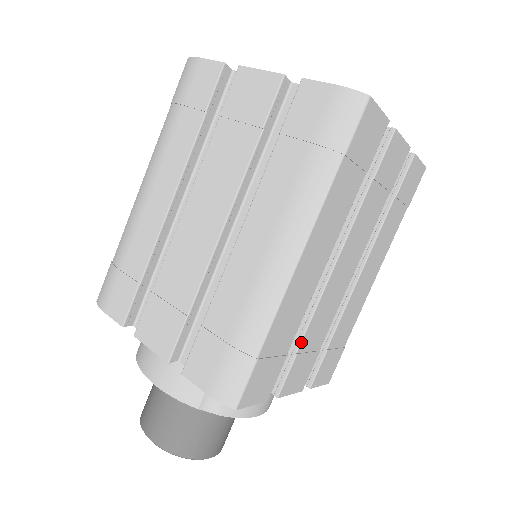
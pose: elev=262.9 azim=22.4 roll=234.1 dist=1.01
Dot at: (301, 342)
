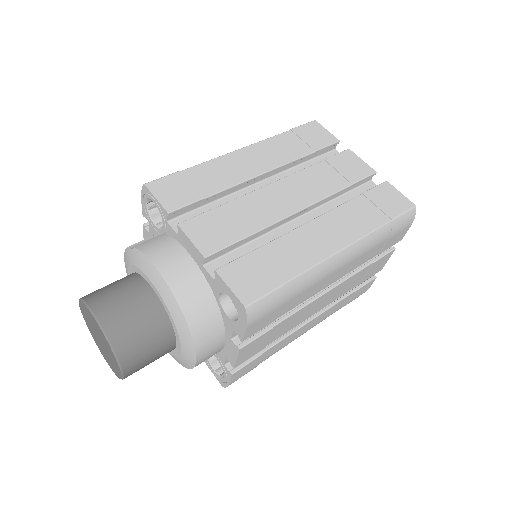
Dot at: (222, 205)
